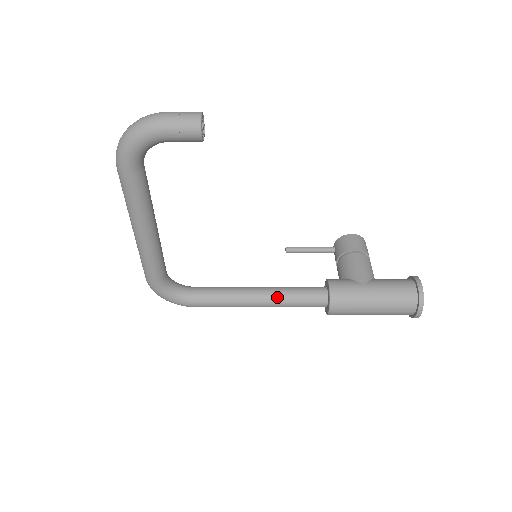
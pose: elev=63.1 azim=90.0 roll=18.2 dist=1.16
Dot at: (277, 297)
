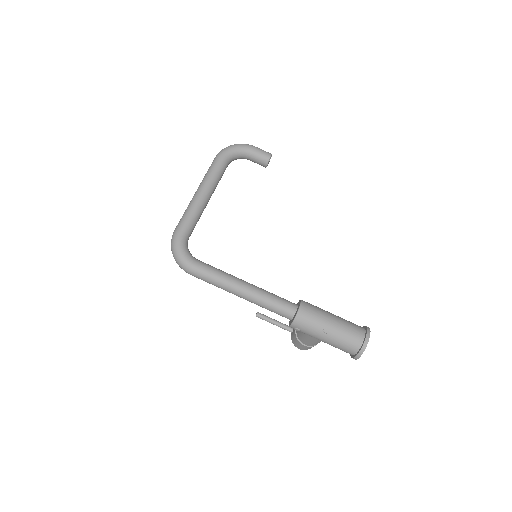
Dot at: (260, 288)
